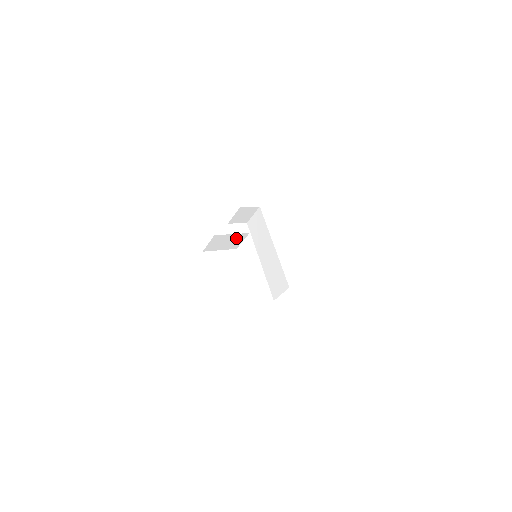
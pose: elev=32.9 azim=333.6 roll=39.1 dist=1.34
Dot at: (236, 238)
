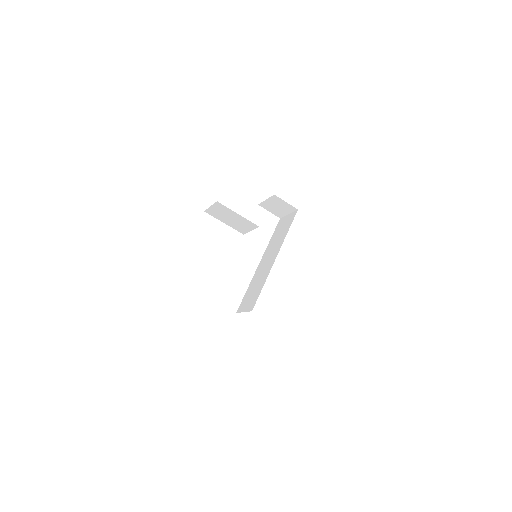
Dot at: (244, 222)
